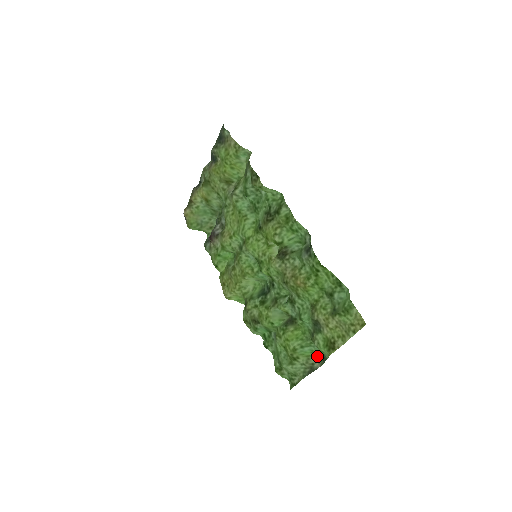
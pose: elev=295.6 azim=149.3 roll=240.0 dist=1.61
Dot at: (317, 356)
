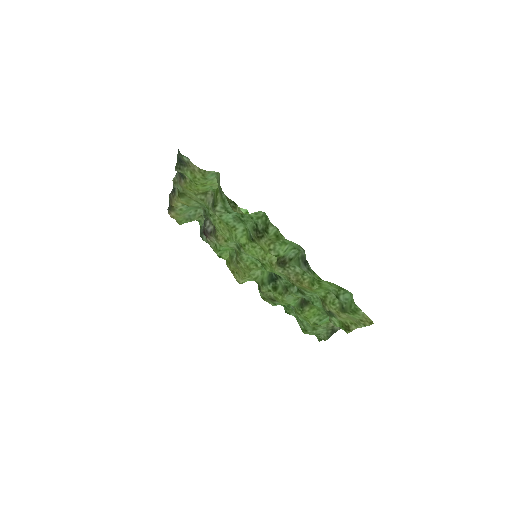
Dot at: occluded
